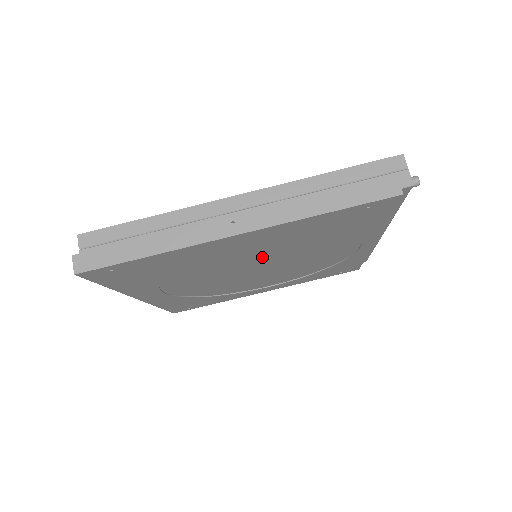
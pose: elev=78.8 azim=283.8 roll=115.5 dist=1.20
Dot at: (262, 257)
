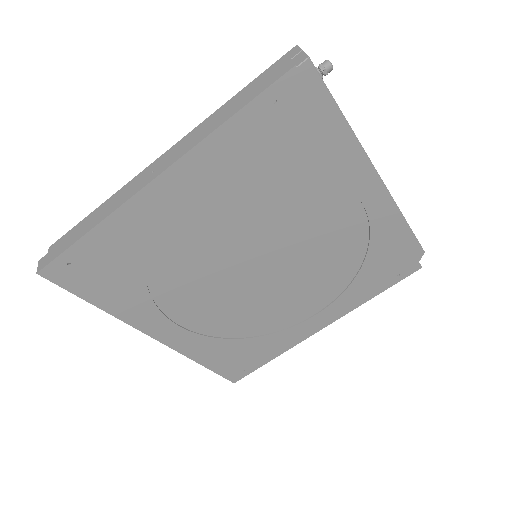
Dot at: (237, 235)
